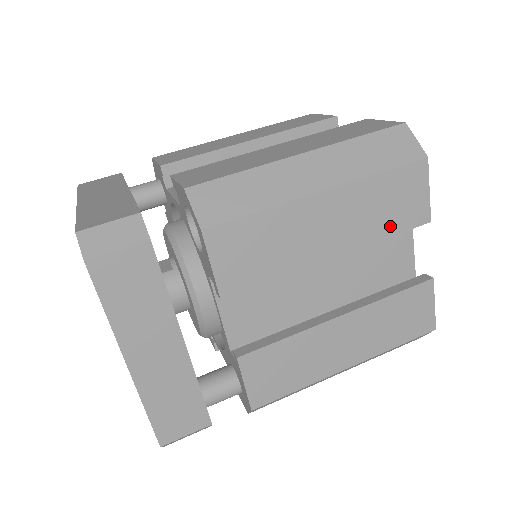
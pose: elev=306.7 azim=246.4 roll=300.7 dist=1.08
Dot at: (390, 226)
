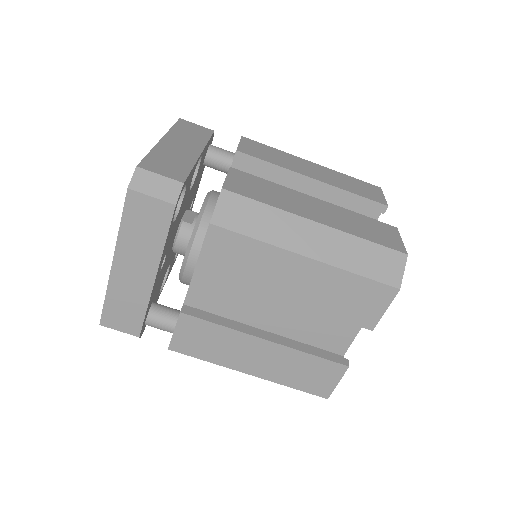
Dot at: (340, 312)
